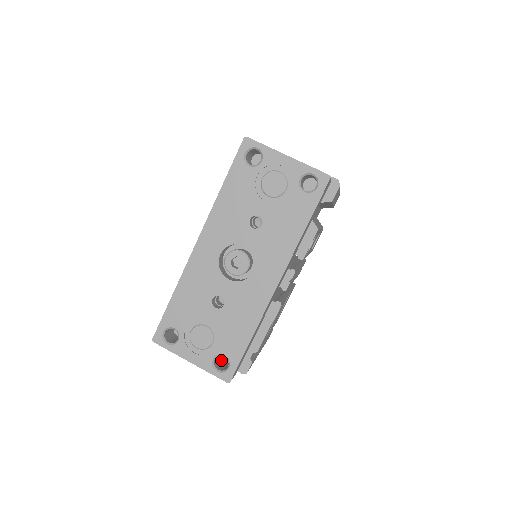
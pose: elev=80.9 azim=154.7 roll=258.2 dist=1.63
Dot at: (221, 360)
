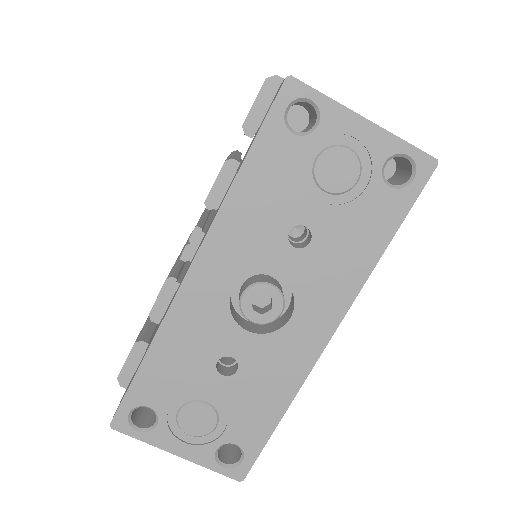
Dot at: occluded
